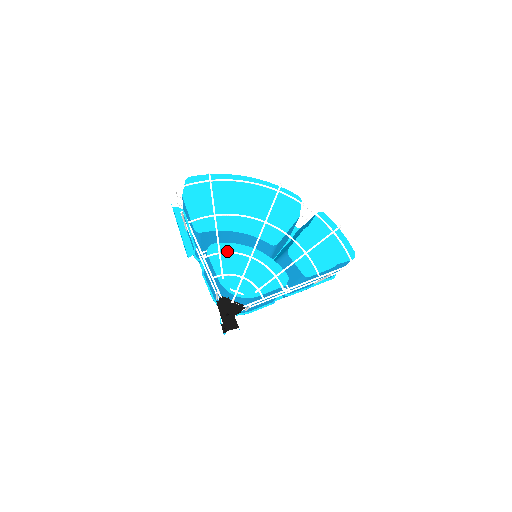
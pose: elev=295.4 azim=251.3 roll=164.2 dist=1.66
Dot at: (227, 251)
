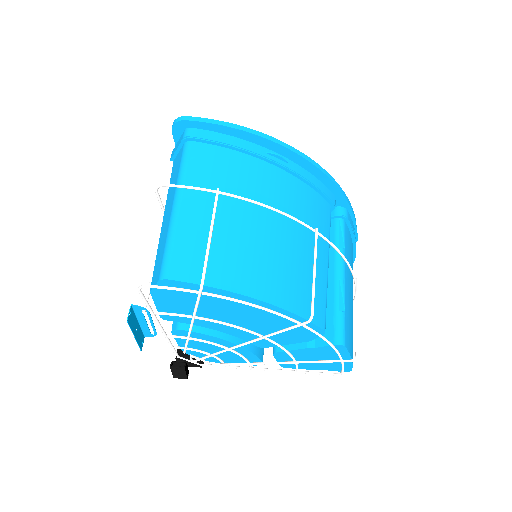
Dot at: (199, 338)
